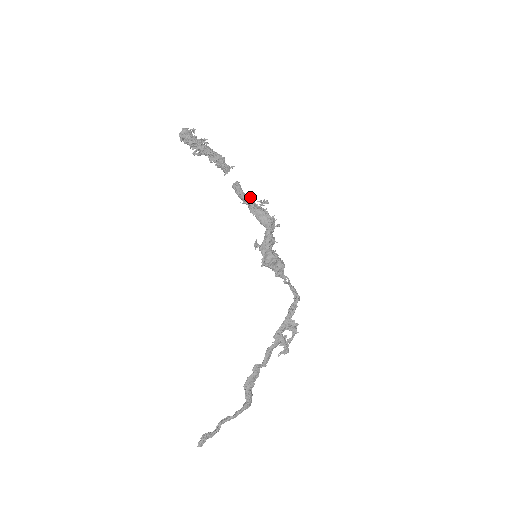
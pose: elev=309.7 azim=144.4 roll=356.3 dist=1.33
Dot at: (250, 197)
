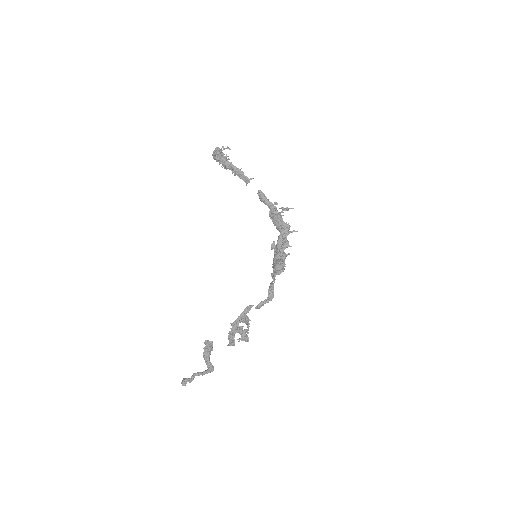
Dot at: (274, 204)
